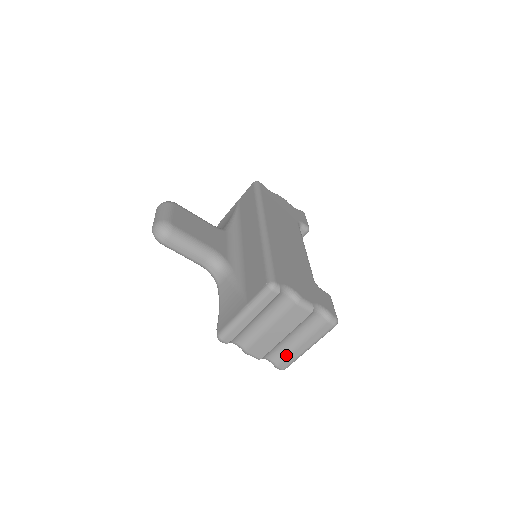
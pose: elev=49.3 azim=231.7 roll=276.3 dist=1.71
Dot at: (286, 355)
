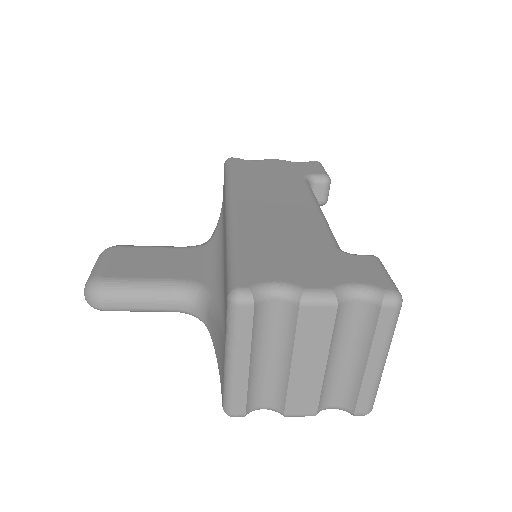
Dot at: (354, 390)
